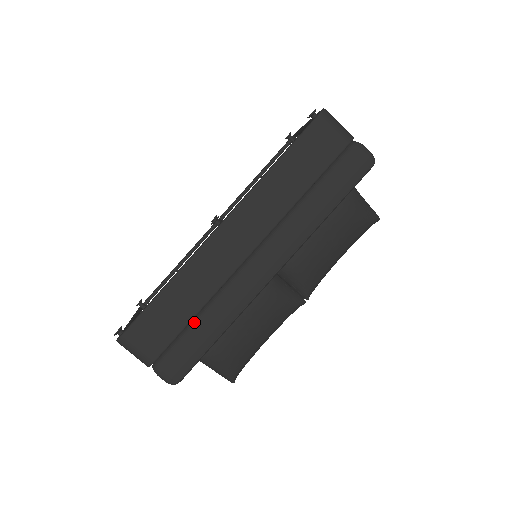
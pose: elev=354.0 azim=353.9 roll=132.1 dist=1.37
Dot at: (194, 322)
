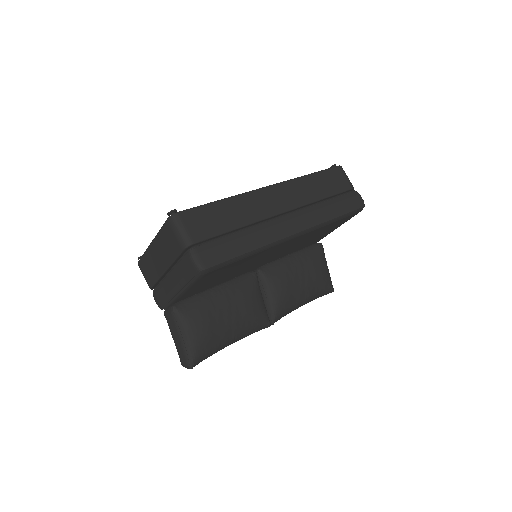
Dot at: (234, 233)
